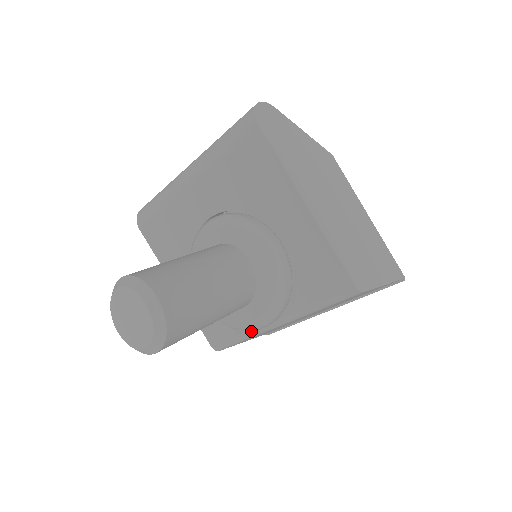
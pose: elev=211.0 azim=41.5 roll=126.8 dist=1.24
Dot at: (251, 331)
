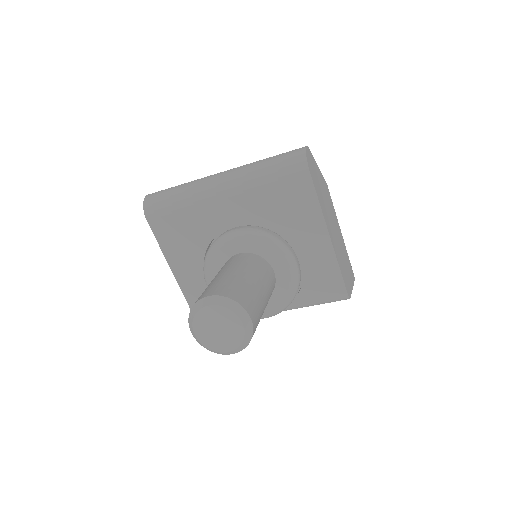
Dot at: occluded
